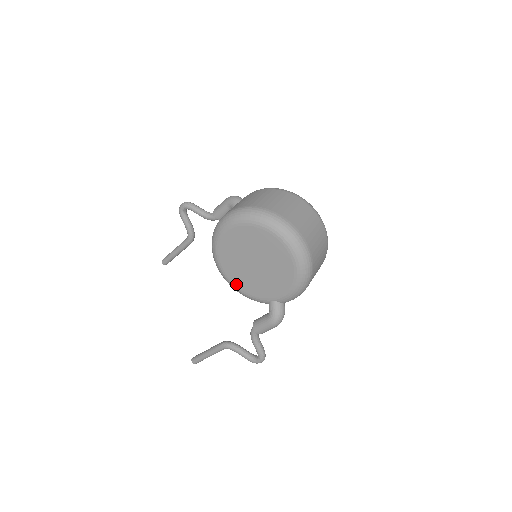
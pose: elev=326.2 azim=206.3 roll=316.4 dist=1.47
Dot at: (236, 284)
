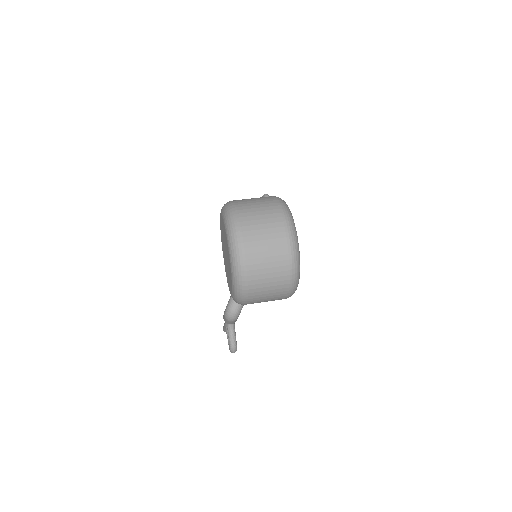
Dot at: (225, 269)
